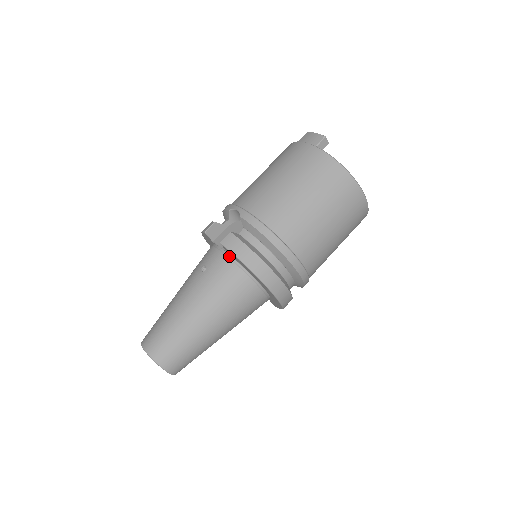
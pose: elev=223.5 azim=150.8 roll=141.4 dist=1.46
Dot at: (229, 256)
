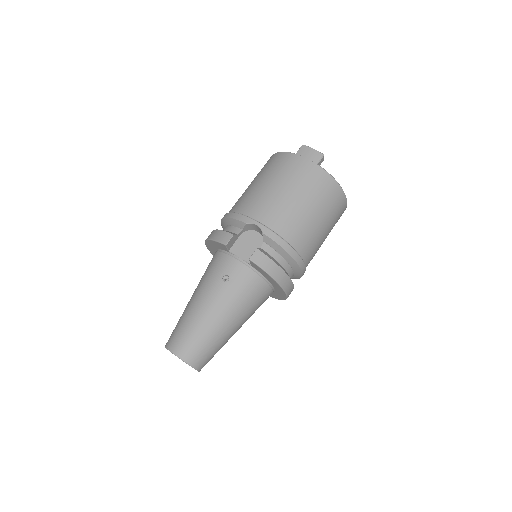
Dot at: (251, 267)
